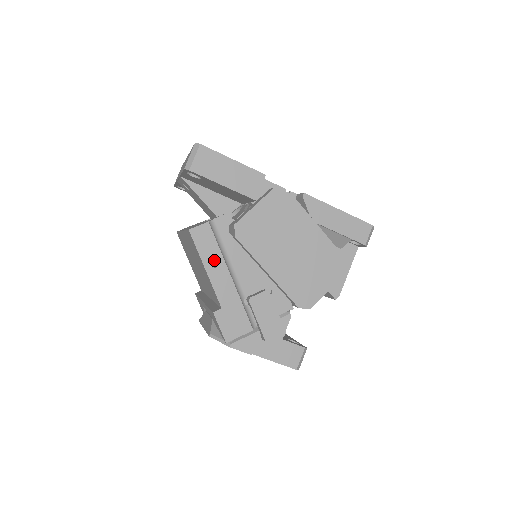
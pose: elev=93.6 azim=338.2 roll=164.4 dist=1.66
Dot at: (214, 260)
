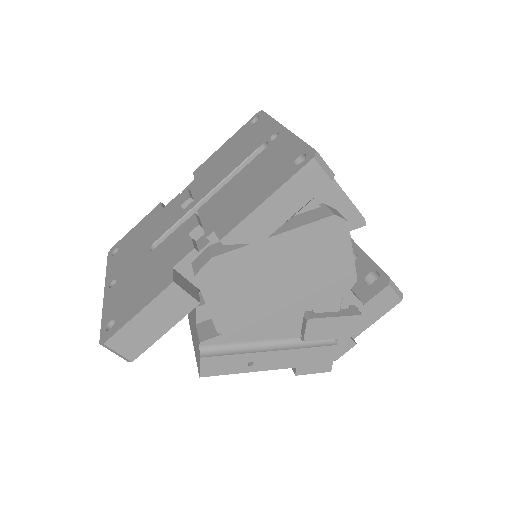
Dot at: (244, 362)
